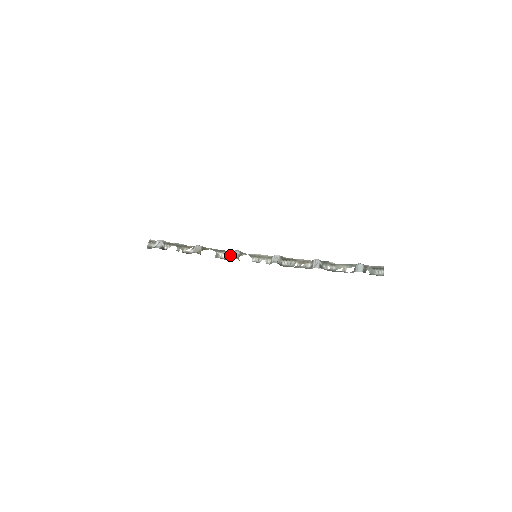
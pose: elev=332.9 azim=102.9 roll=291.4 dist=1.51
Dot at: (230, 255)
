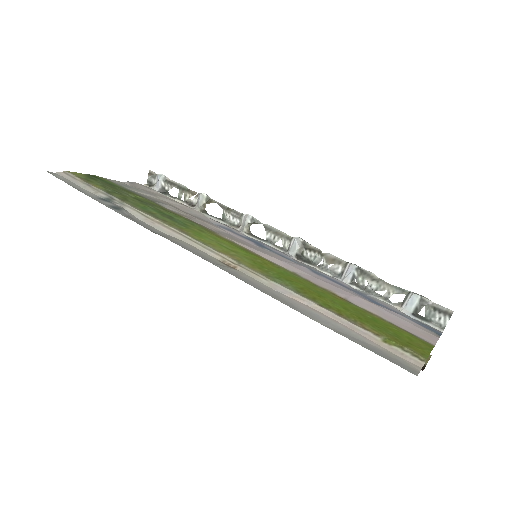
Dot at: (239, 220)
